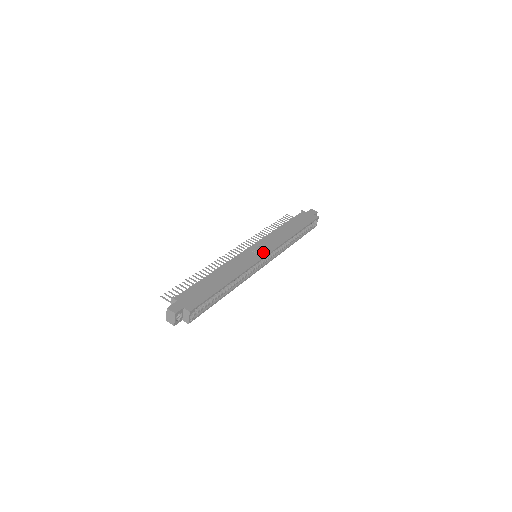
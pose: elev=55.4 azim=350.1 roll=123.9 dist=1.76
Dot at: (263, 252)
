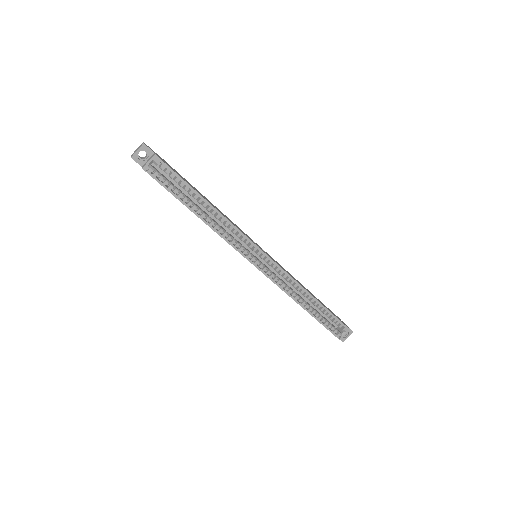
Dot at: (265, 252)
